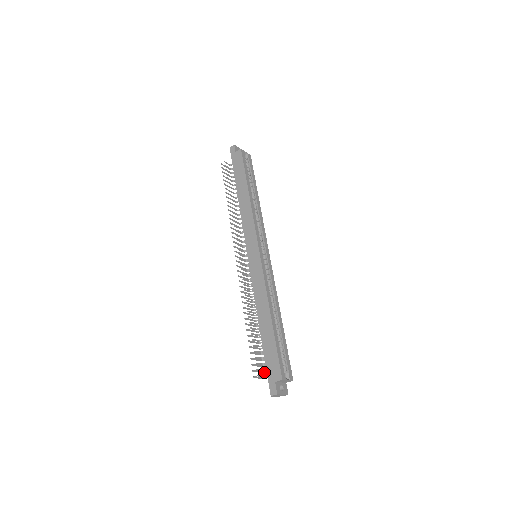
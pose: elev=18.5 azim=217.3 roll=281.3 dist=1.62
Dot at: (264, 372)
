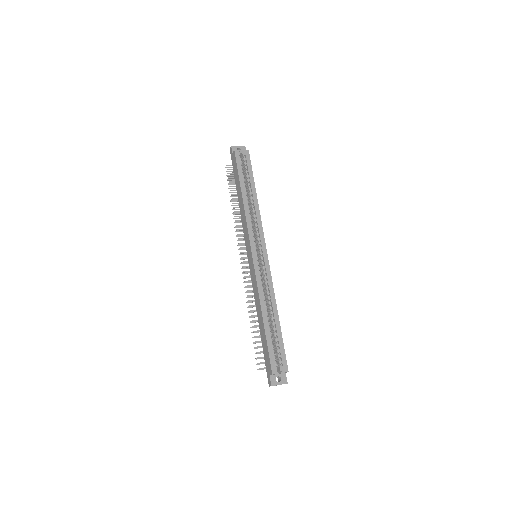
Dot at: occluded
